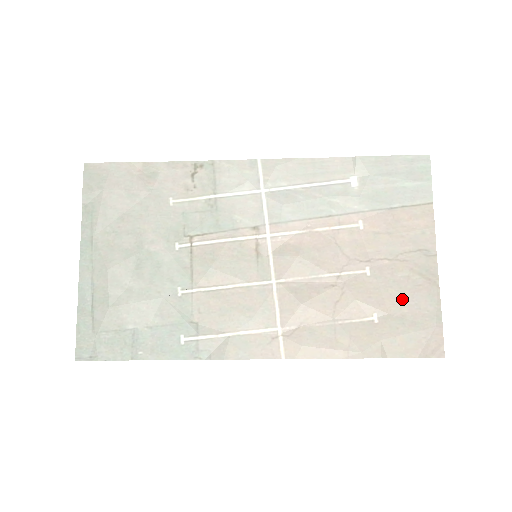
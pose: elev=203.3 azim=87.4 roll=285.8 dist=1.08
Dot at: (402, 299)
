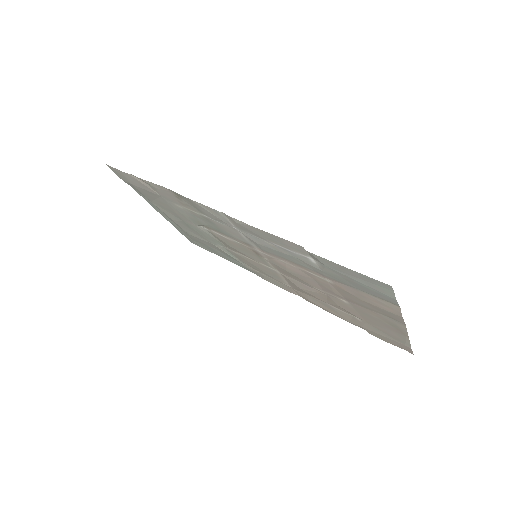
Dot at: (376, 324)
